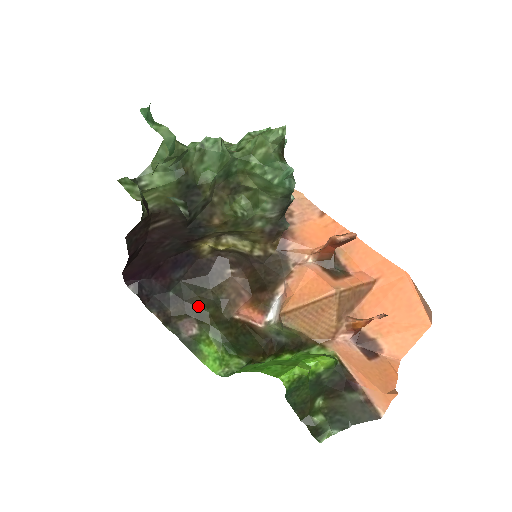
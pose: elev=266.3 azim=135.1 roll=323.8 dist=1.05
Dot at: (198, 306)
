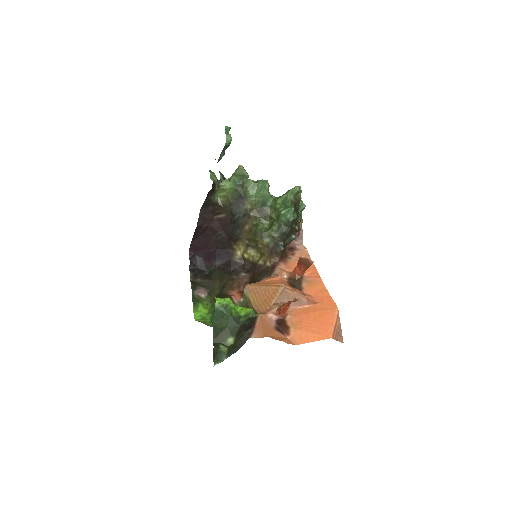
Dot at: (215, 286)
